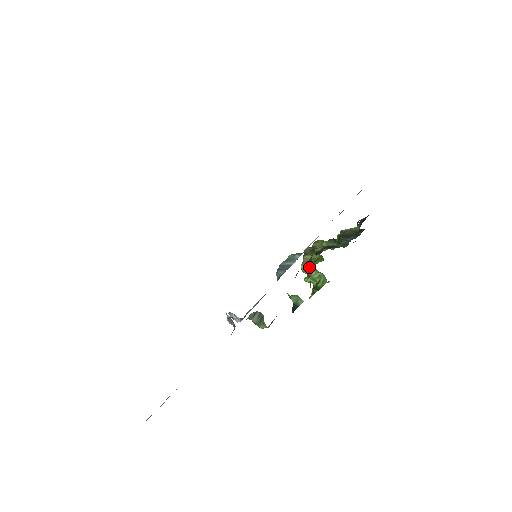
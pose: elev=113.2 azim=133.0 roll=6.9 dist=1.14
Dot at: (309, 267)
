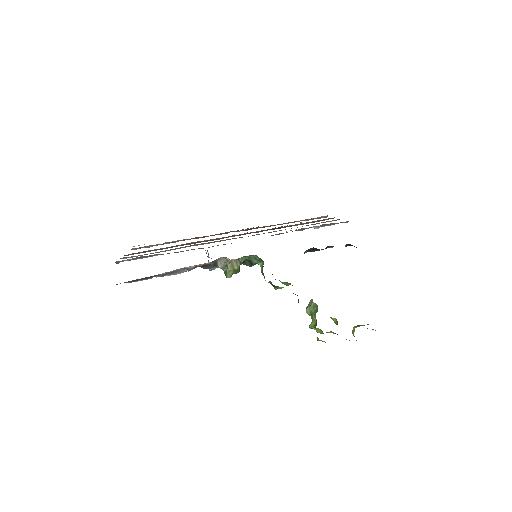
Dot at: occluded
